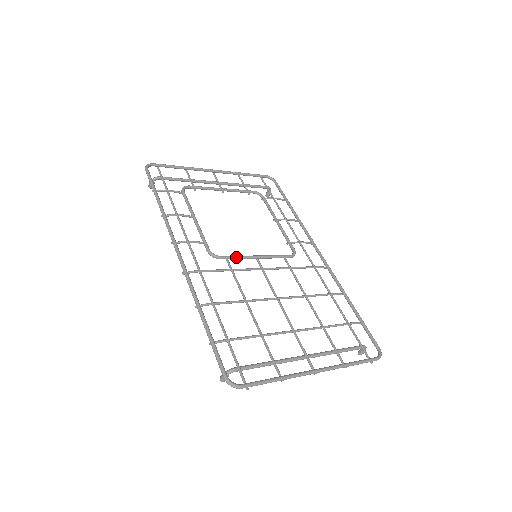
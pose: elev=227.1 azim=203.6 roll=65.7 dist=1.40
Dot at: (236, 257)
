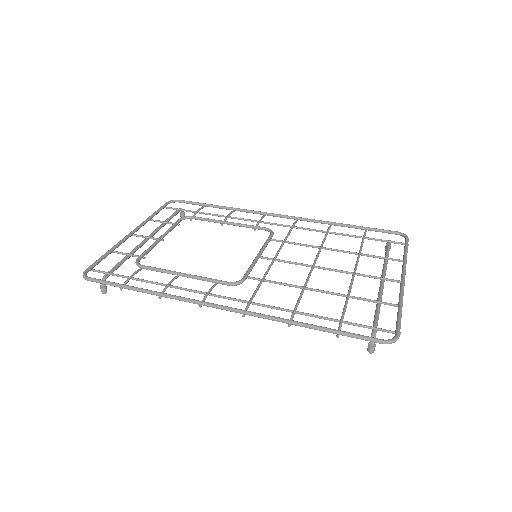
Dot at: (250, 269)
